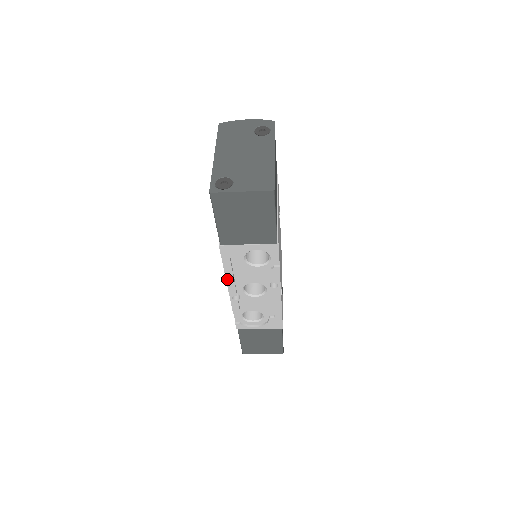
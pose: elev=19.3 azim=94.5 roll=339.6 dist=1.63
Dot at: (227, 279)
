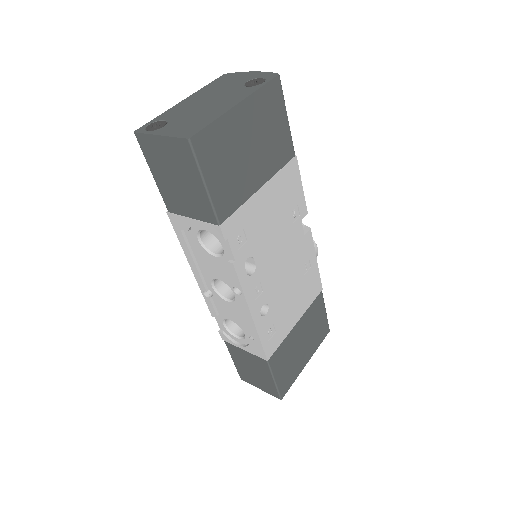
Dot at: (190, 263)
